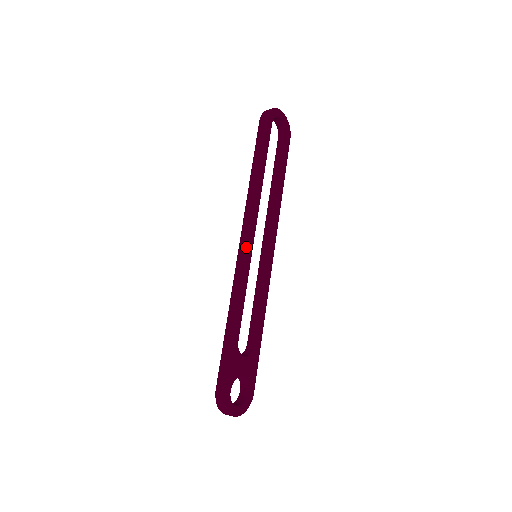
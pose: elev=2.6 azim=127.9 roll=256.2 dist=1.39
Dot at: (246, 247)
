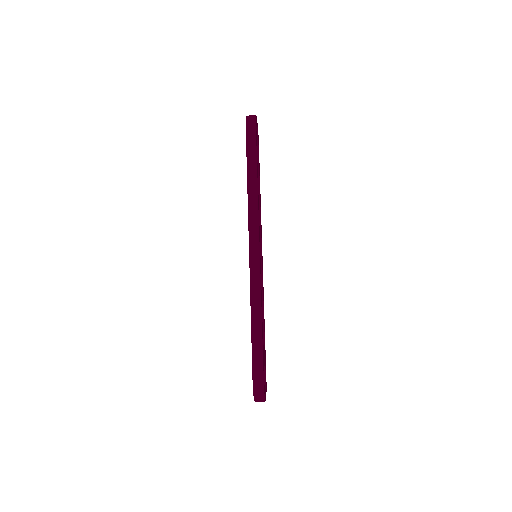
Dot at: (259, 250)
